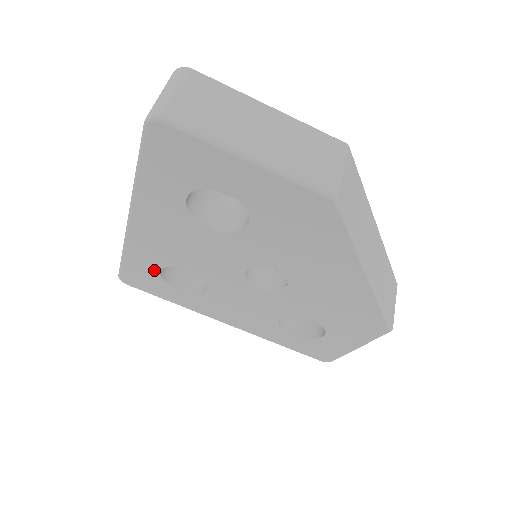
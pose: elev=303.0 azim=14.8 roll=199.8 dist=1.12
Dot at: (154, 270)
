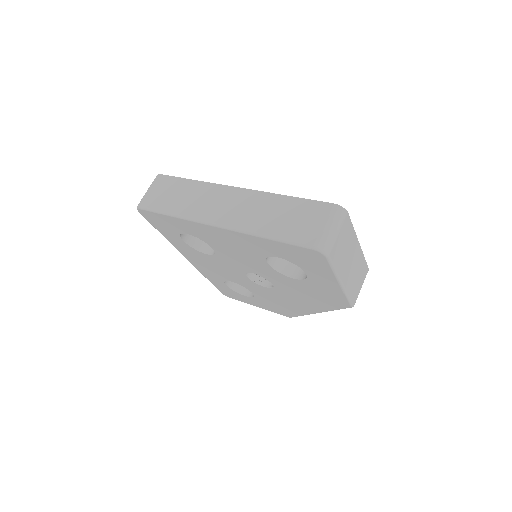
Dot at: (183, 231)
